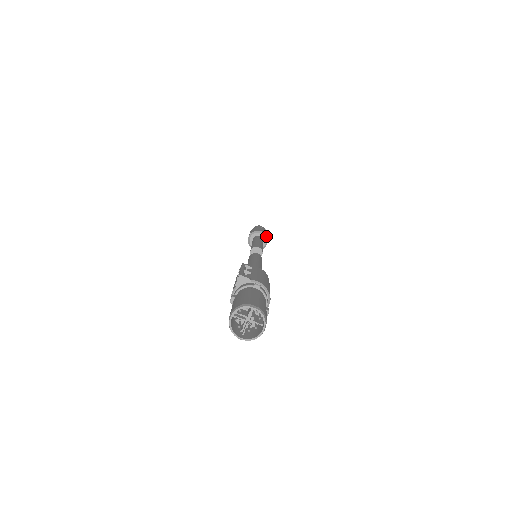
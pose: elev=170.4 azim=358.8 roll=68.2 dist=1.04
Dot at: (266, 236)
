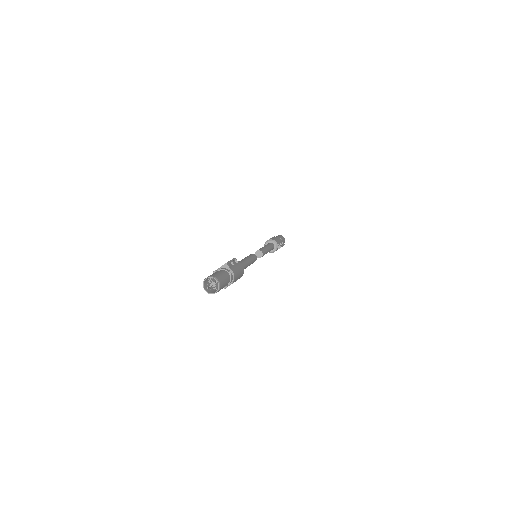
Dot at: (277, 247)
